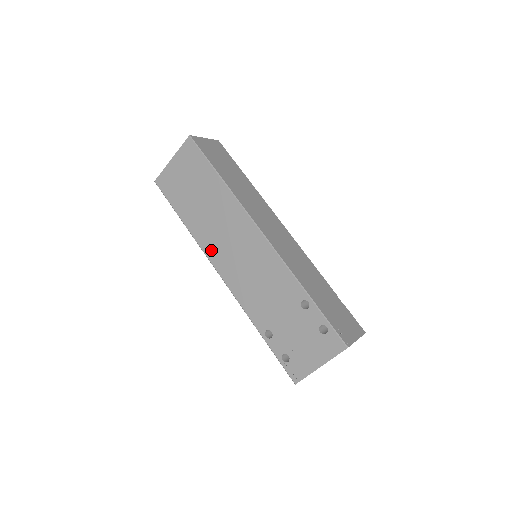
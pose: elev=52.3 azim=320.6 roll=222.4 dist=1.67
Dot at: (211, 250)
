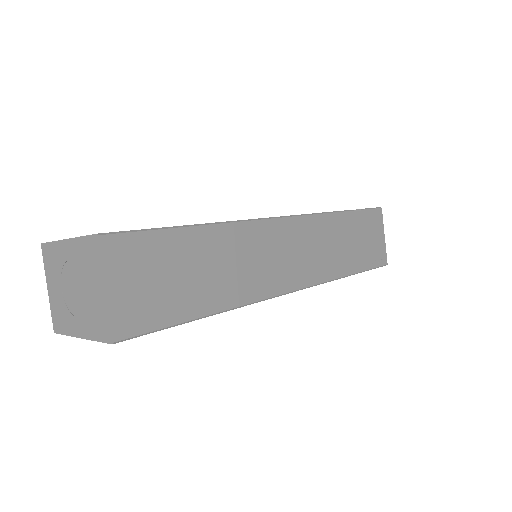
Dot at: occluded
